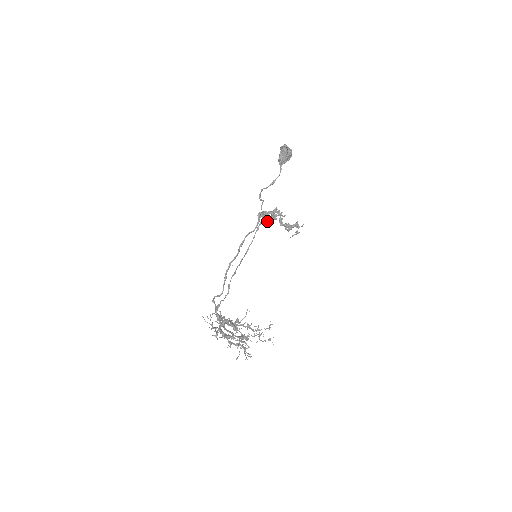
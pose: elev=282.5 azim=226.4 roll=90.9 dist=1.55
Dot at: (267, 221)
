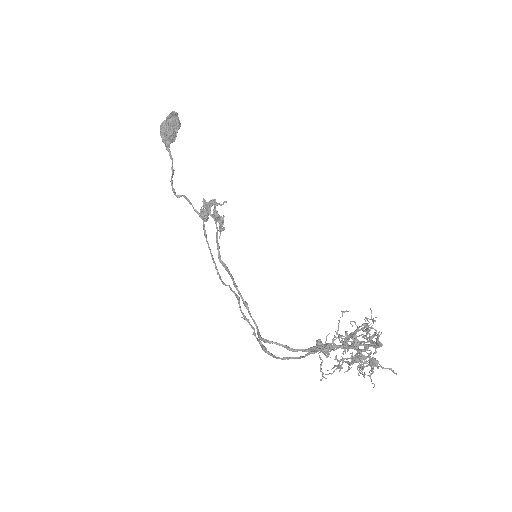
Dot at: (207, 219)
